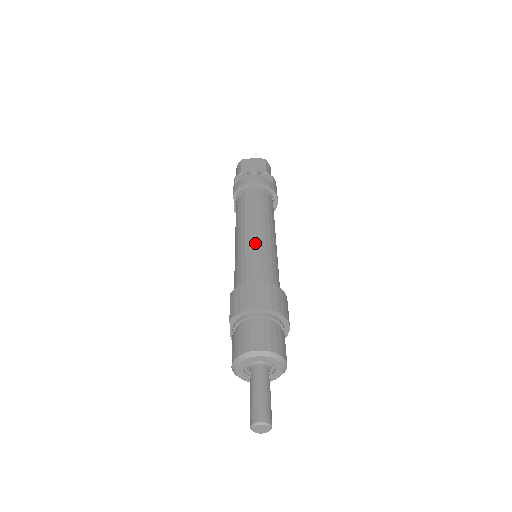
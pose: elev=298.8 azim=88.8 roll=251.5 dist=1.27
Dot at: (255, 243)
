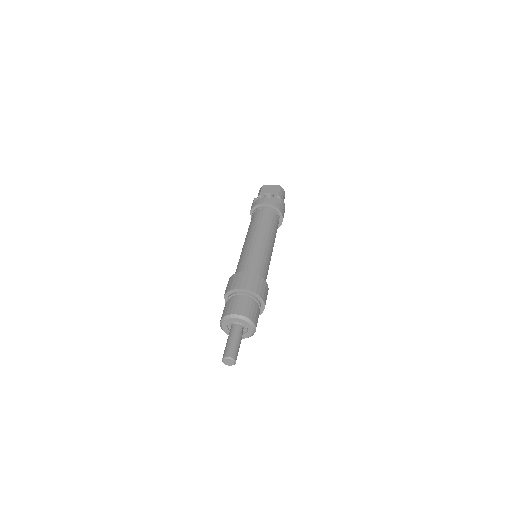
Dot at: (253, 246)
